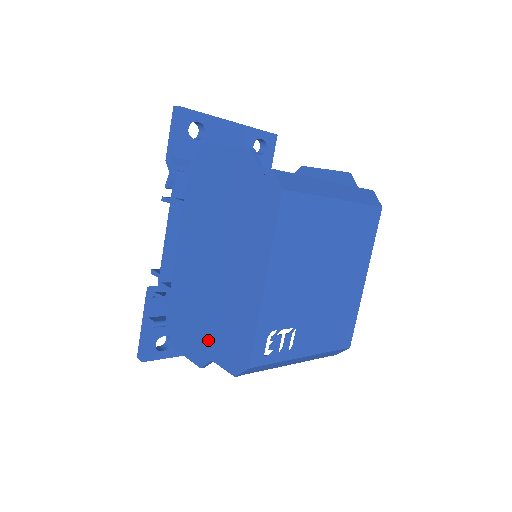
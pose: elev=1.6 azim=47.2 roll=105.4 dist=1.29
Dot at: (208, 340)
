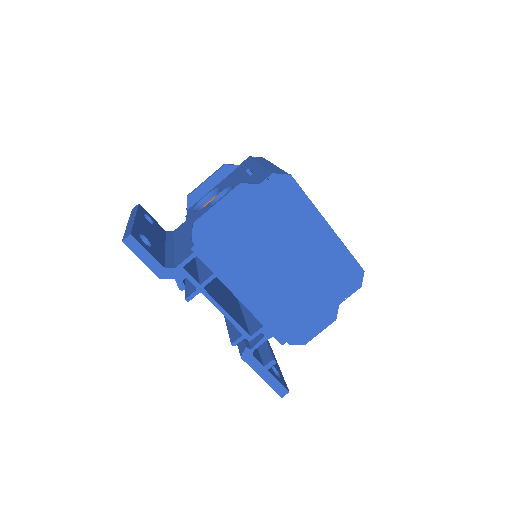
Dot at: (326, 301)
